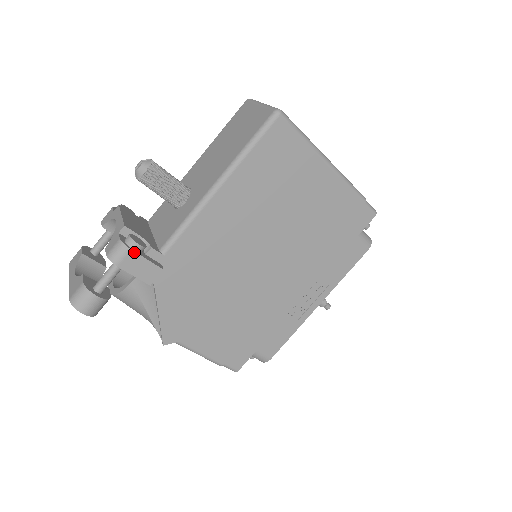
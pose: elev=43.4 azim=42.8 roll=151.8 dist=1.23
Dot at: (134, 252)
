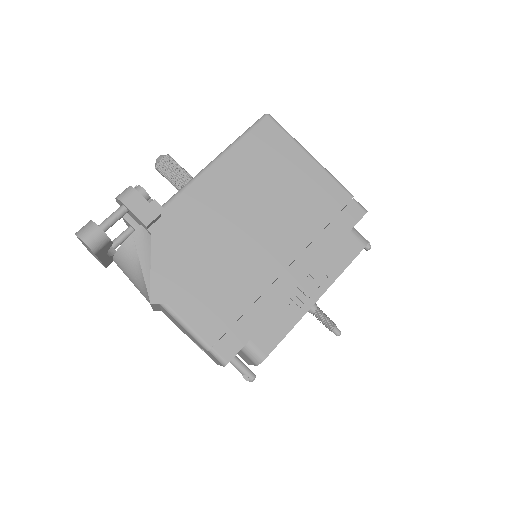
Dot at: (138, 193)
